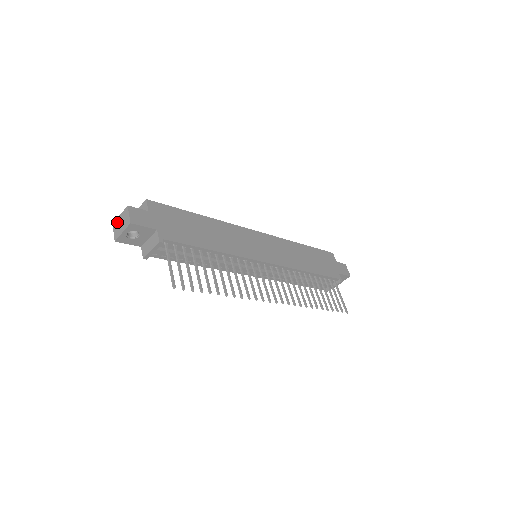
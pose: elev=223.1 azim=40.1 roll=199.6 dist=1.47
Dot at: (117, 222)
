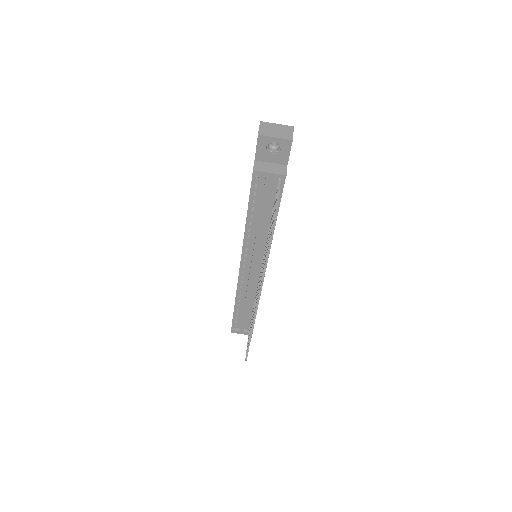
Dot at: (270, 125)
